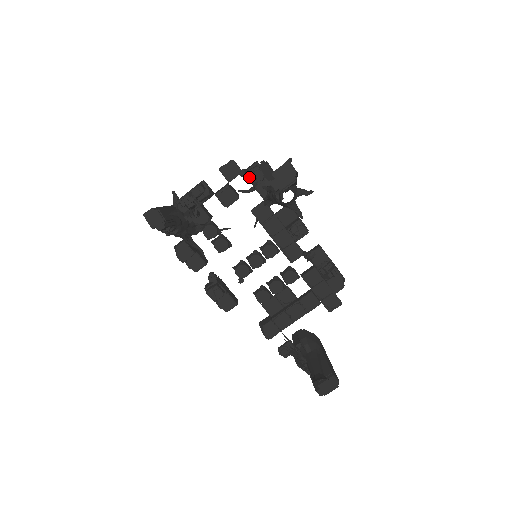
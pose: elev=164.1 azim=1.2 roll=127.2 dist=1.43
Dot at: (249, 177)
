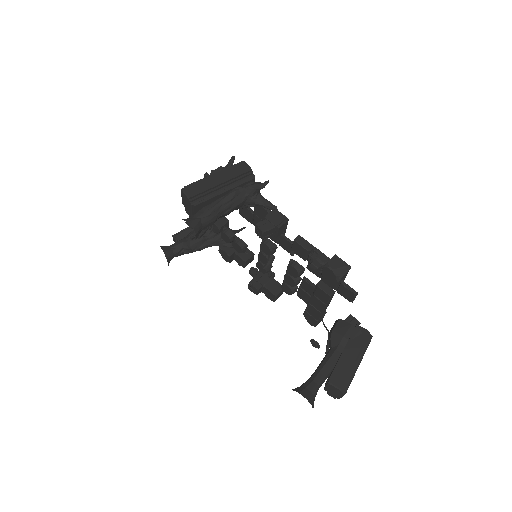
Dot at: occluded
